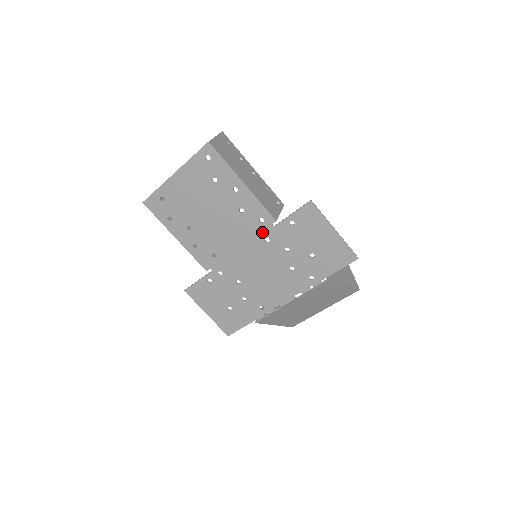
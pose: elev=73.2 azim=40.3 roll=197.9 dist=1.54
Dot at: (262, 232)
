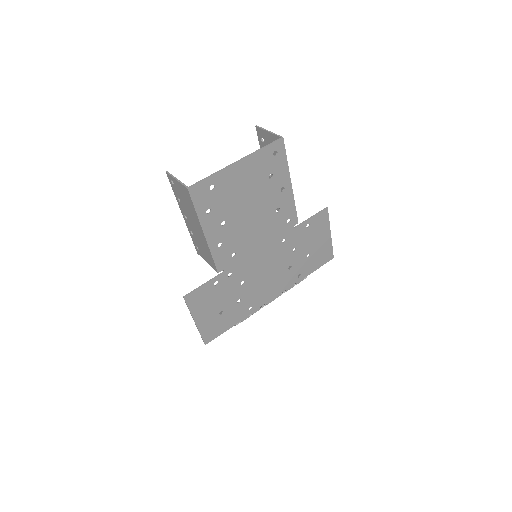
Dot at: (284, 232)
